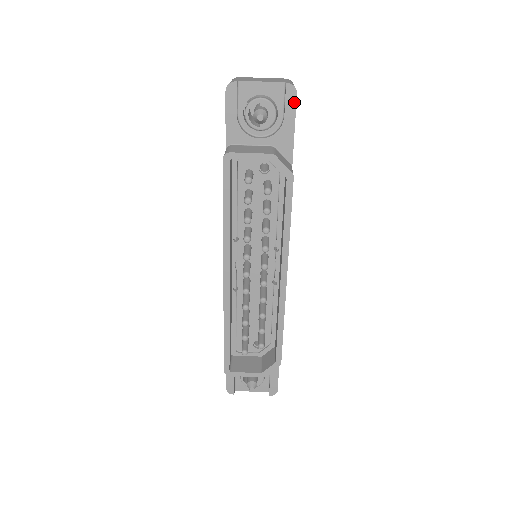
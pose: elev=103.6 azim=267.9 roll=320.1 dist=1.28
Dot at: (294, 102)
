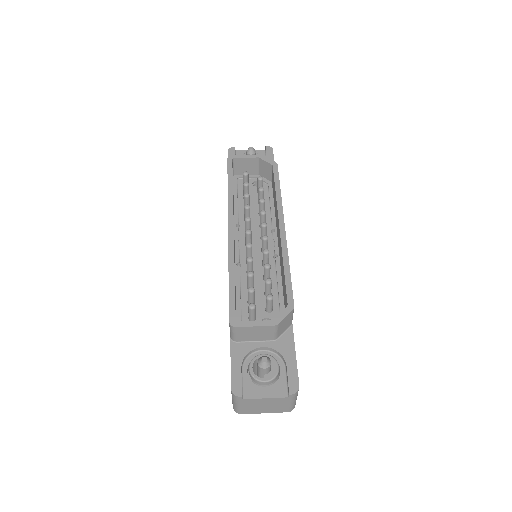
Dot at: (272, 153)
